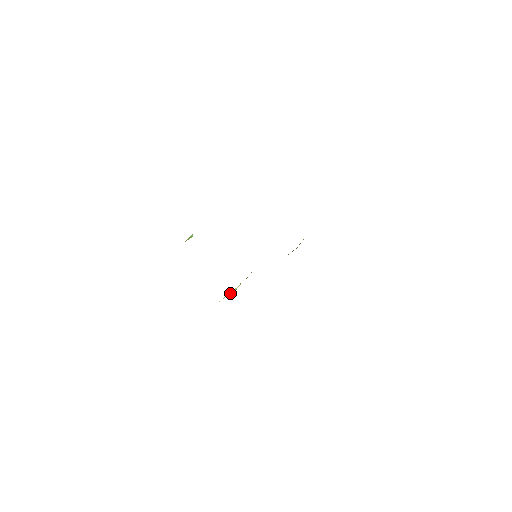
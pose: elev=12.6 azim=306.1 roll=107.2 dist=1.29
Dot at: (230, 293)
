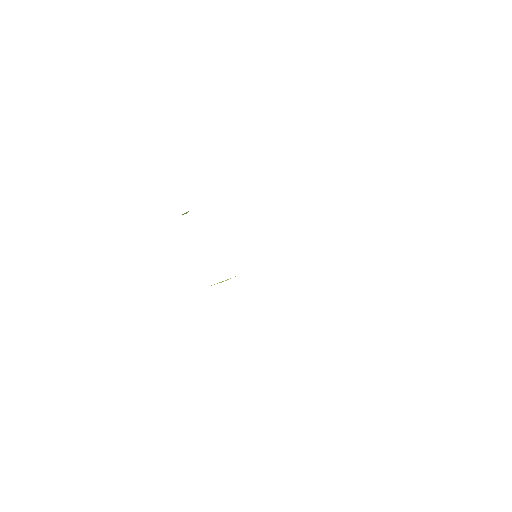
Dot at: (221, 282)
